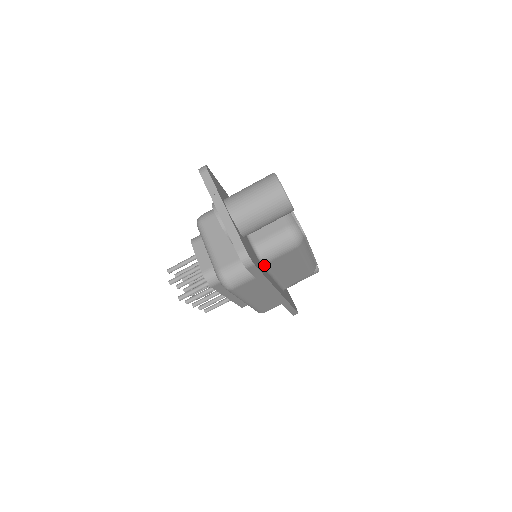
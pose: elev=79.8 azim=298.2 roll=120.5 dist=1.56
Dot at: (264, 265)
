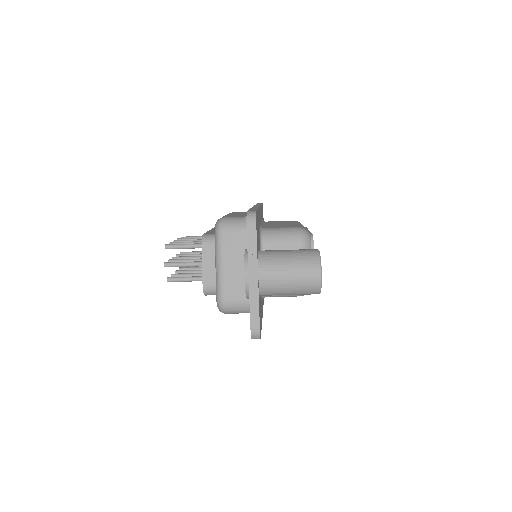
Dot at: occluded
